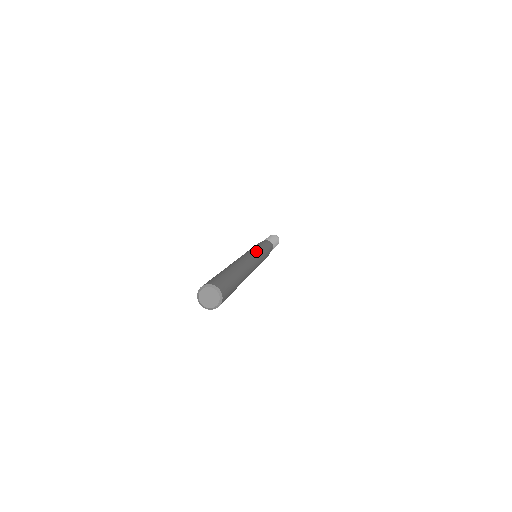
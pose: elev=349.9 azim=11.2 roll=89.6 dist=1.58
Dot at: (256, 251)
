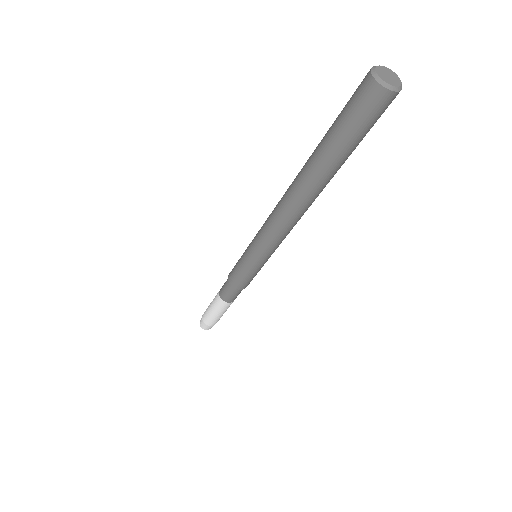
Dot at: occluded
